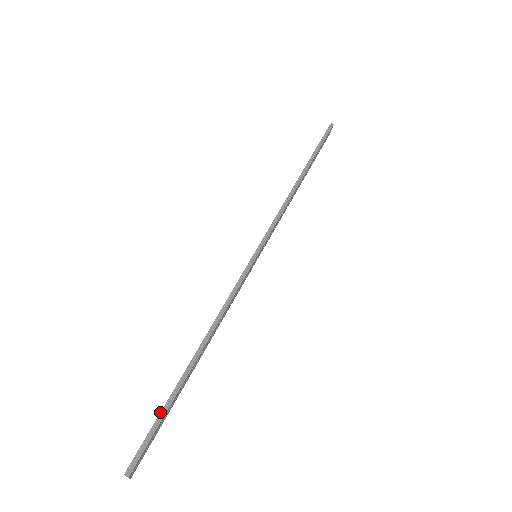
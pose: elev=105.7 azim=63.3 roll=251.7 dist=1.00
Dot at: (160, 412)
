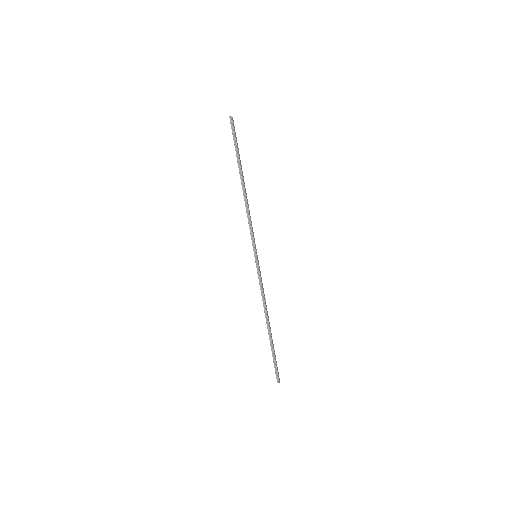
Dot at: occluded
